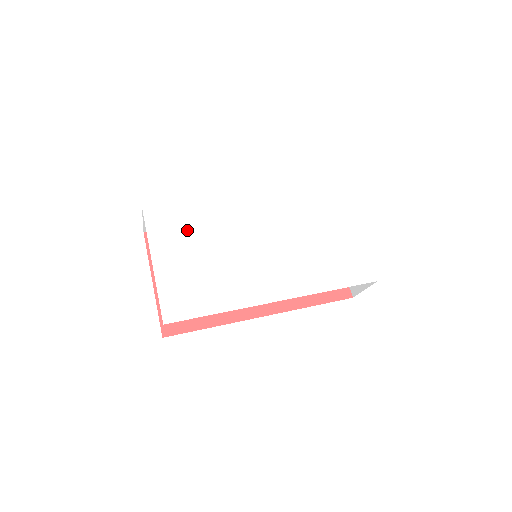
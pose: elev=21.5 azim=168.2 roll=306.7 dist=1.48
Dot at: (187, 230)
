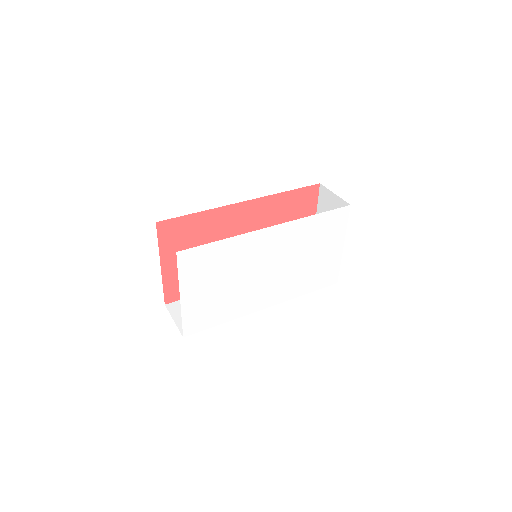
Dot at: (213, 267)
